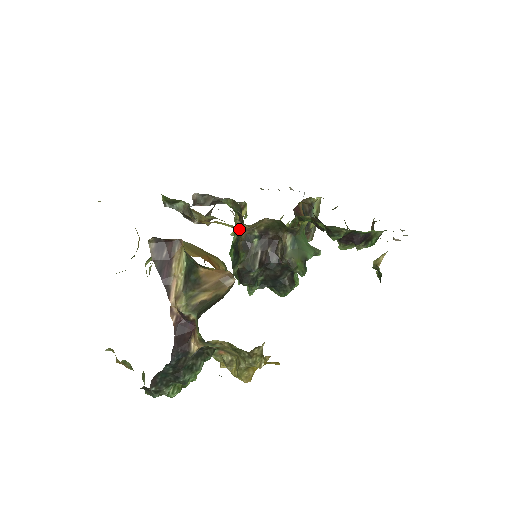
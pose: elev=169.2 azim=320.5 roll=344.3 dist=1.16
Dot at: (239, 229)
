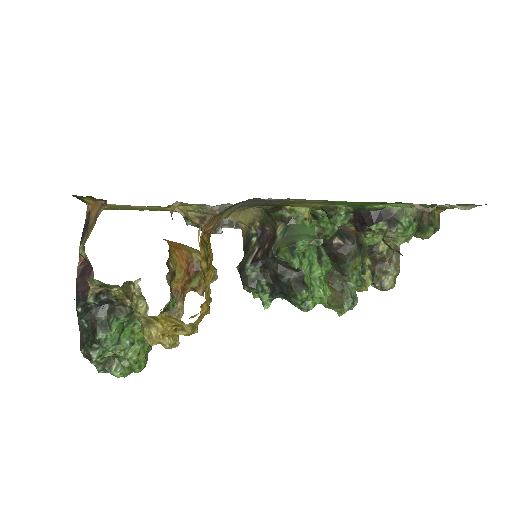
Dot at: (200, 209)
